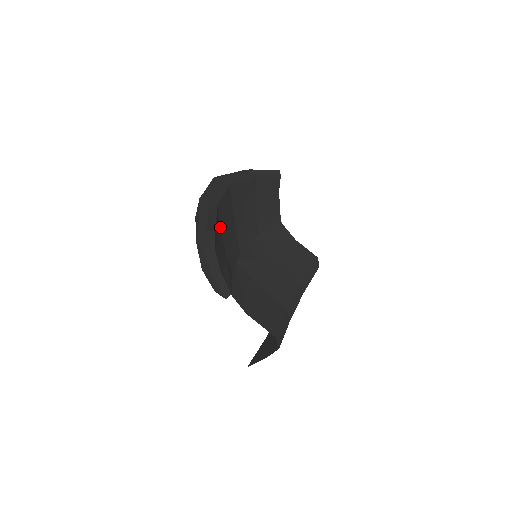
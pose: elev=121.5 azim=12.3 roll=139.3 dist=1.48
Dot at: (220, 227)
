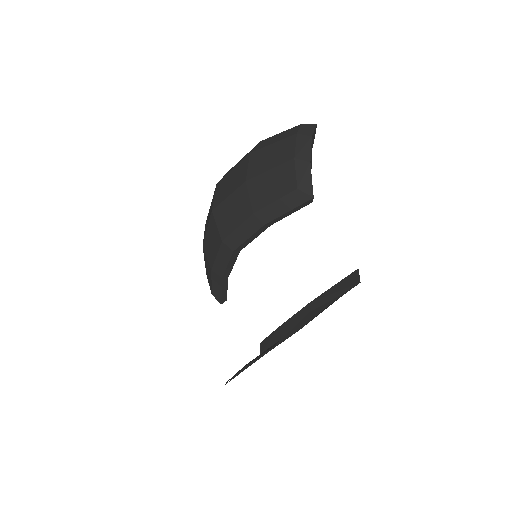
Dot at: occluded
